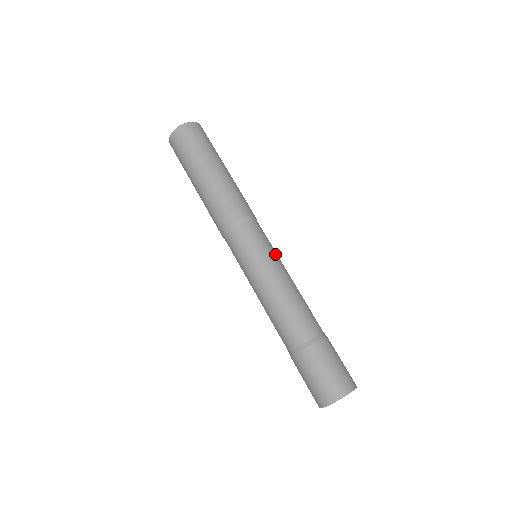
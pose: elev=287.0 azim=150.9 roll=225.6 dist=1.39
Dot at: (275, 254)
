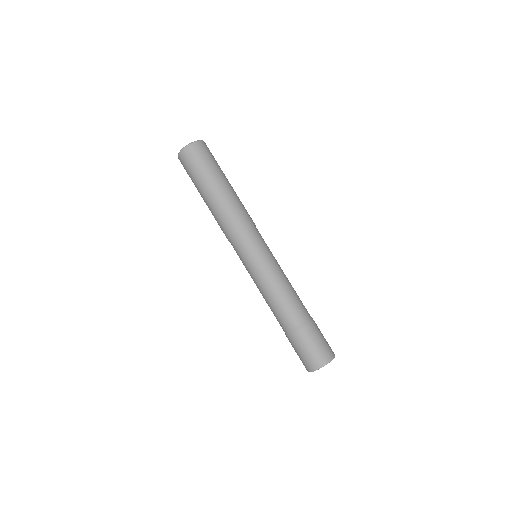
Dot at: (263, 260)
